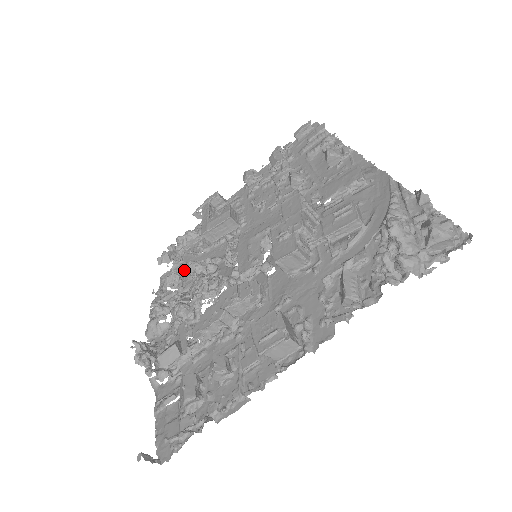
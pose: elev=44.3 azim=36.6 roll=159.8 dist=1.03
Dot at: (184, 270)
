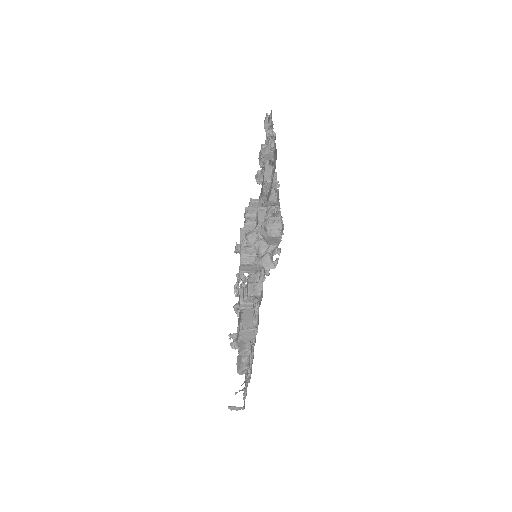
Dot at: occluded
